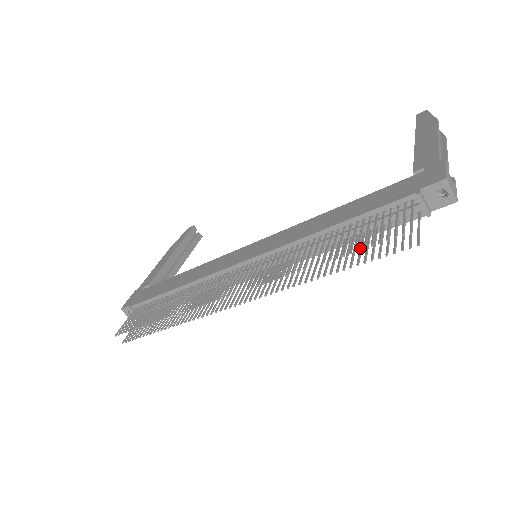
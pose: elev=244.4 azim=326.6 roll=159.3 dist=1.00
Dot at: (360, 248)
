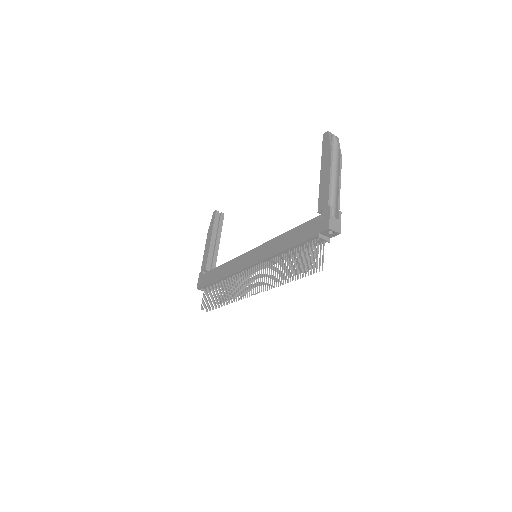
Dot at: (301, 264)
